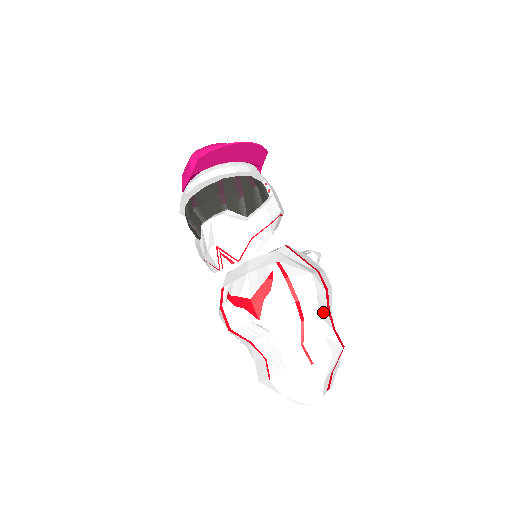
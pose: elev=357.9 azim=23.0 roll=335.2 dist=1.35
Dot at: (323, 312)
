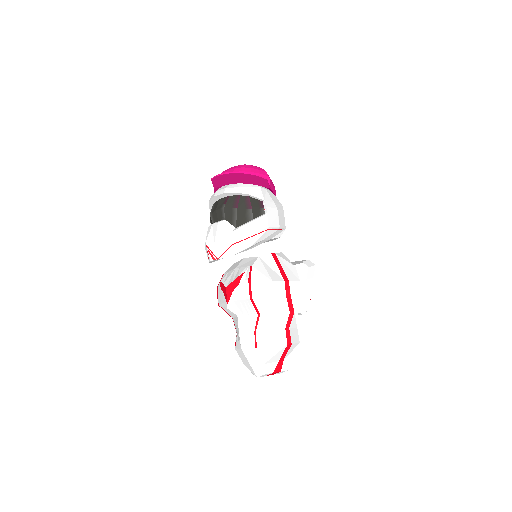
Dot at: (282, 312)
